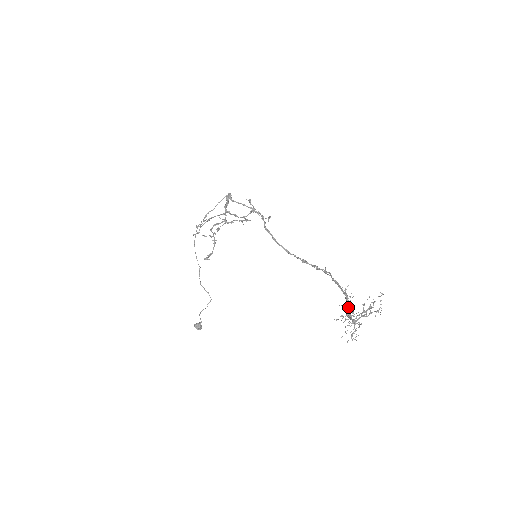
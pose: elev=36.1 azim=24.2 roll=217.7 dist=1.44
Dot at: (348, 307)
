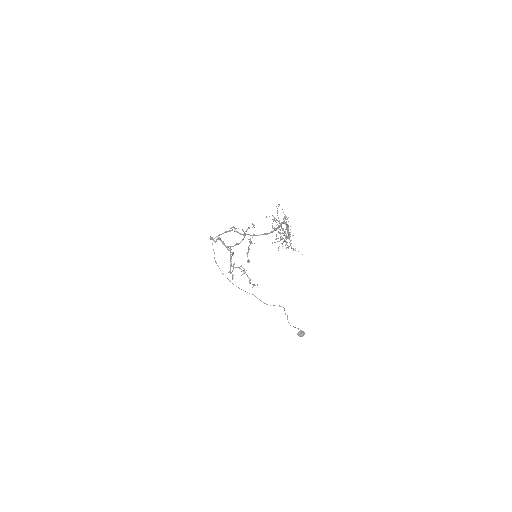
Dot at: (288, 232)
